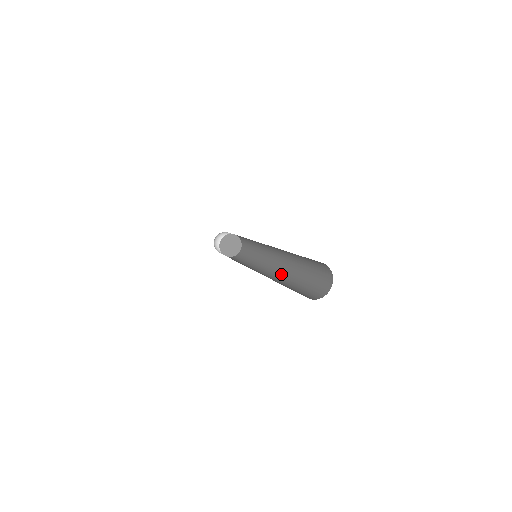
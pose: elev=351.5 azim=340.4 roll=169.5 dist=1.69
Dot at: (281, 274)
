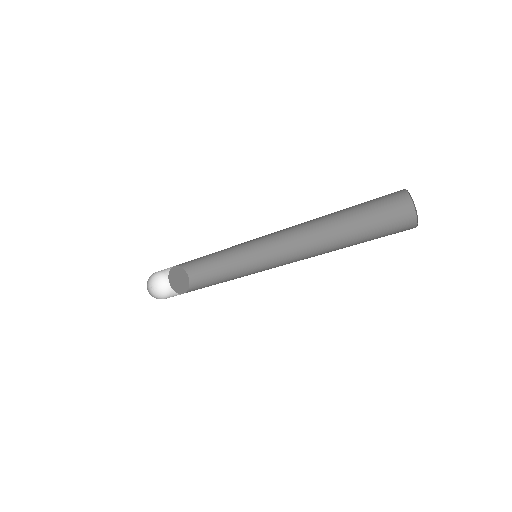
Dot at: occluded
